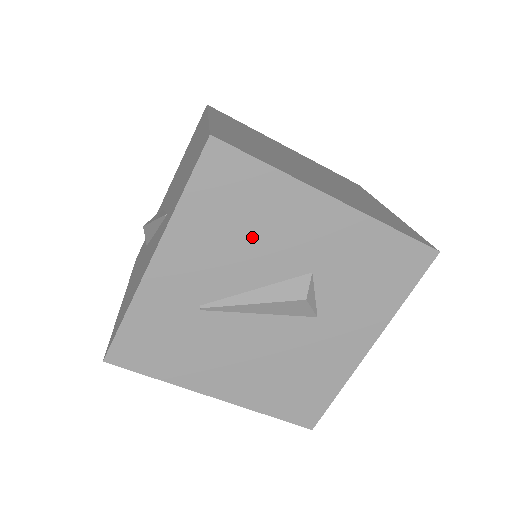
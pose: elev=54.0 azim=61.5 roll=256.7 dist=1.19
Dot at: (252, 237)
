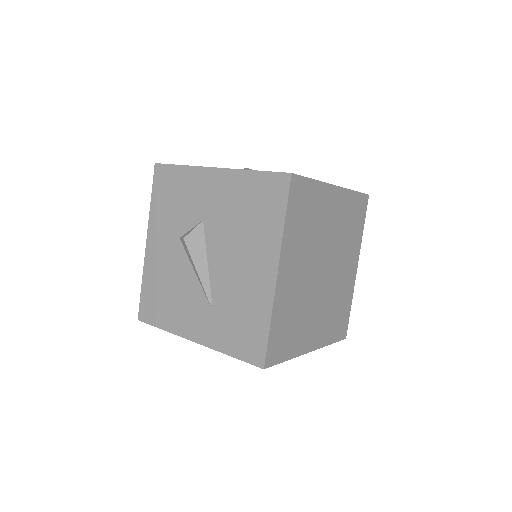
Dot at: occluded
